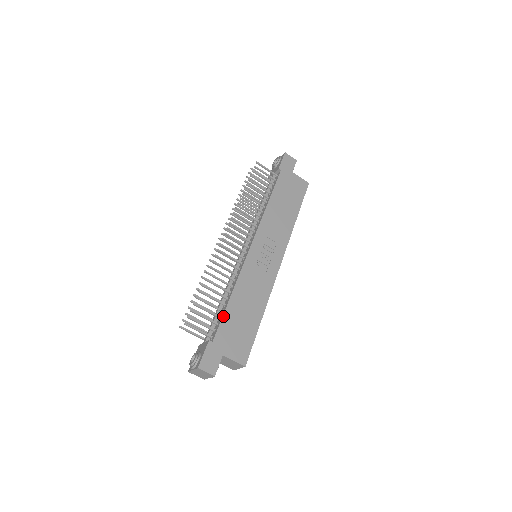
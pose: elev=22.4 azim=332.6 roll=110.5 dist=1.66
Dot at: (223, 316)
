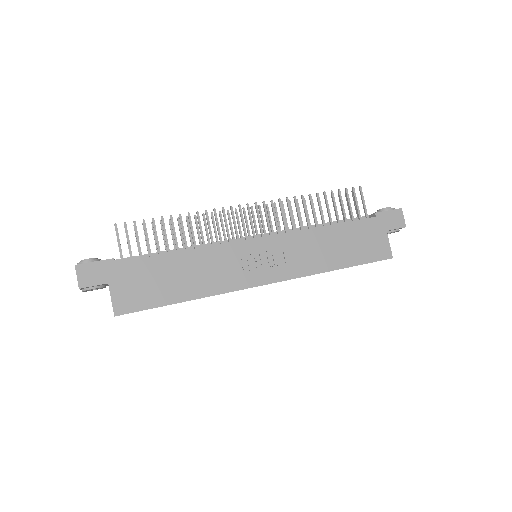
Dot at: (152, 257)
